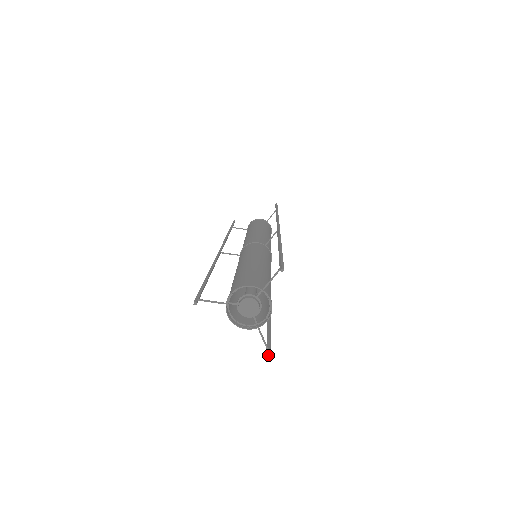
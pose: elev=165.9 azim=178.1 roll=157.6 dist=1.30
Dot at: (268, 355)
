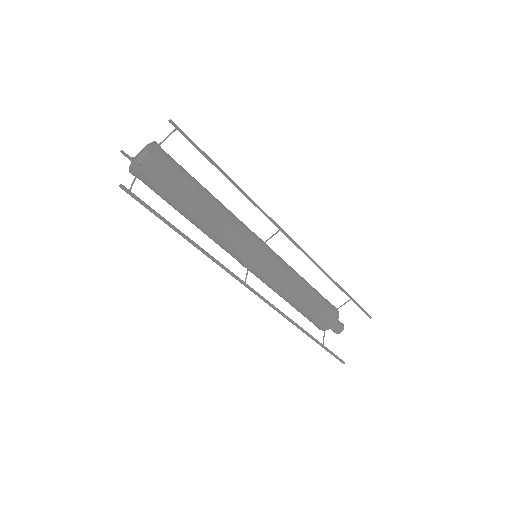
Dot at: (121, 184)
